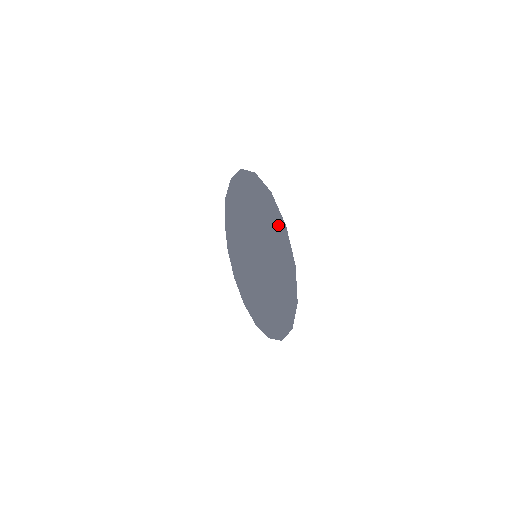
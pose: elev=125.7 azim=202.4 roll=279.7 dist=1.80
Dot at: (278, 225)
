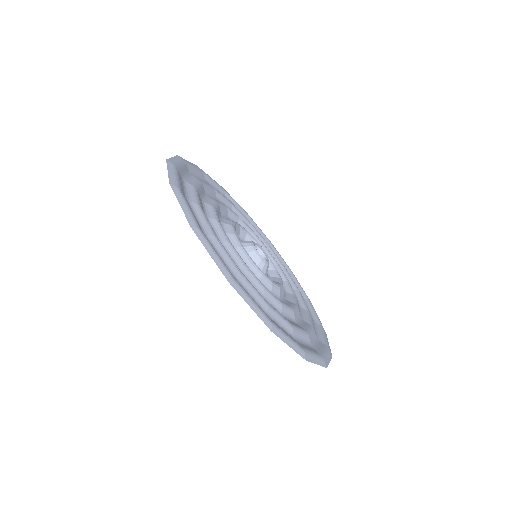
Dot at: (182, 174)
